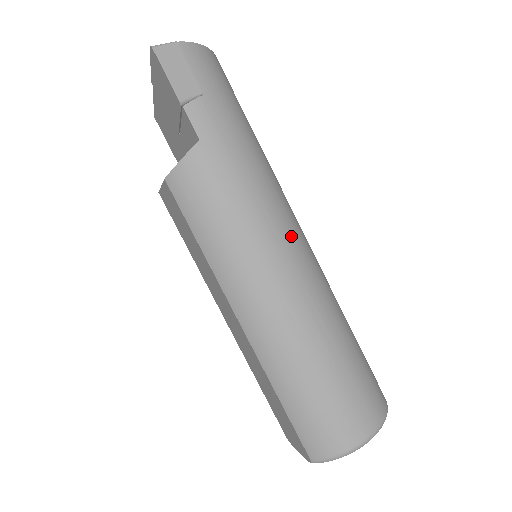
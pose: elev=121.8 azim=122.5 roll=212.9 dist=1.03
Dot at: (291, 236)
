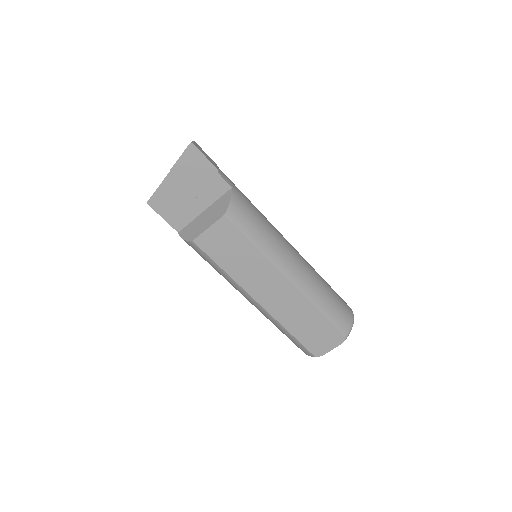
Dot at: occluded
